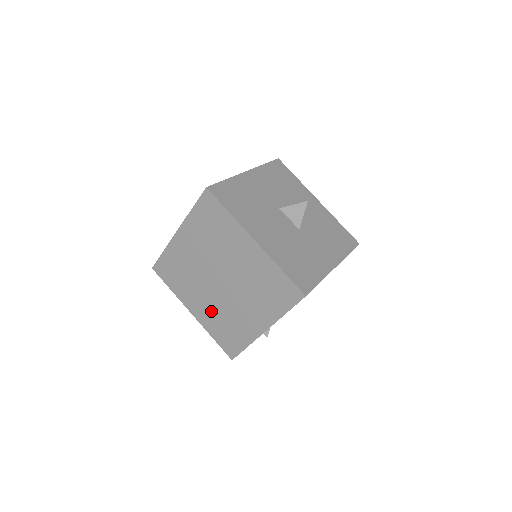
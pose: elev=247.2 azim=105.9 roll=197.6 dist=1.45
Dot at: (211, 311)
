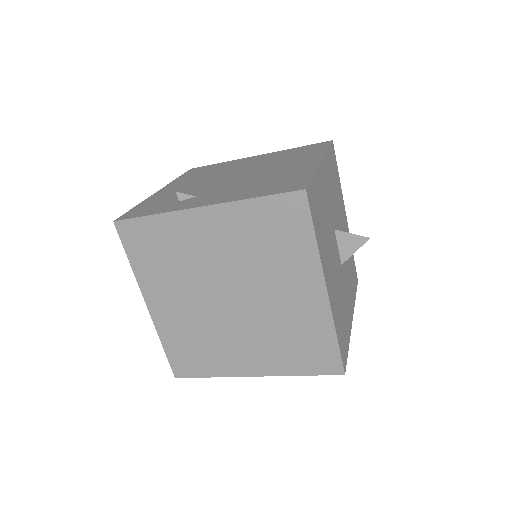
Dot at: (185, 320)
